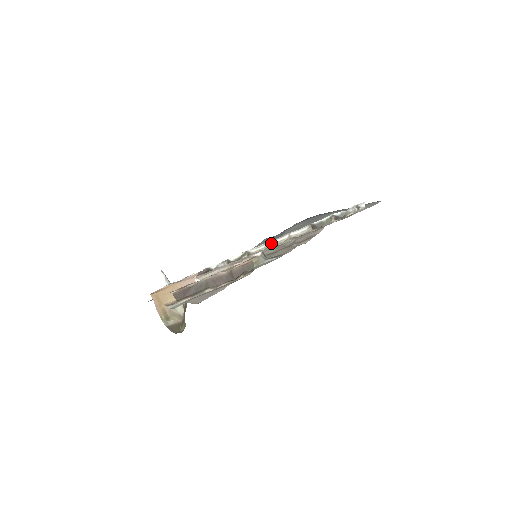
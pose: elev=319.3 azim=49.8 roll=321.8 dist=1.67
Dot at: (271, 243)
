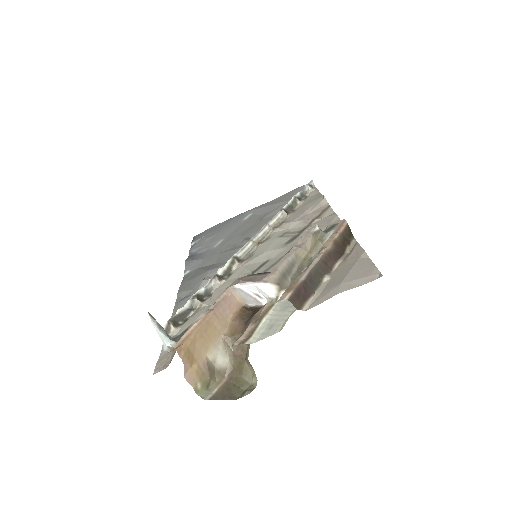
Dot at: (255, 239)
